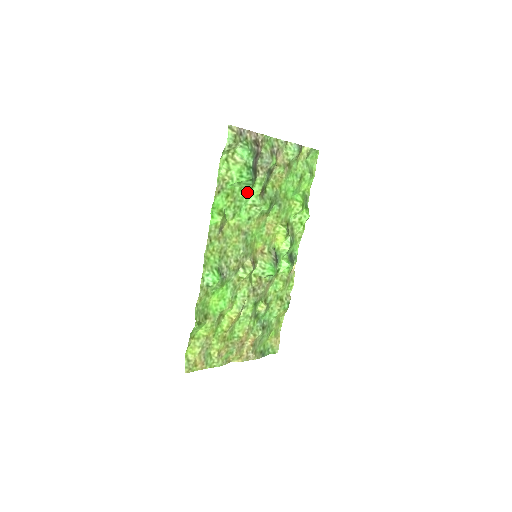
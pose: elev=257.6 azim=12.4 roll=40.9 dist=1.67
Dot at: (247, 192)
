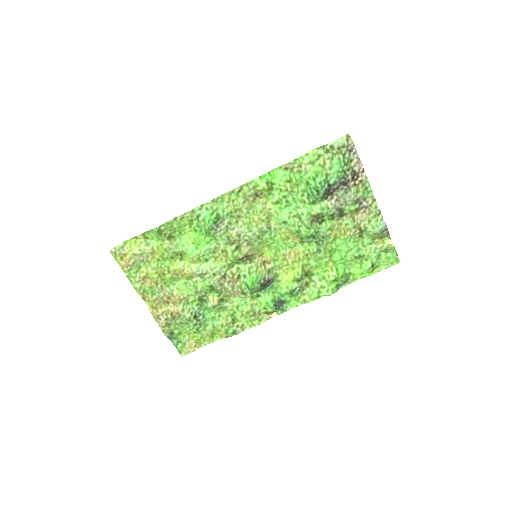
Dot at: (306, 201)
